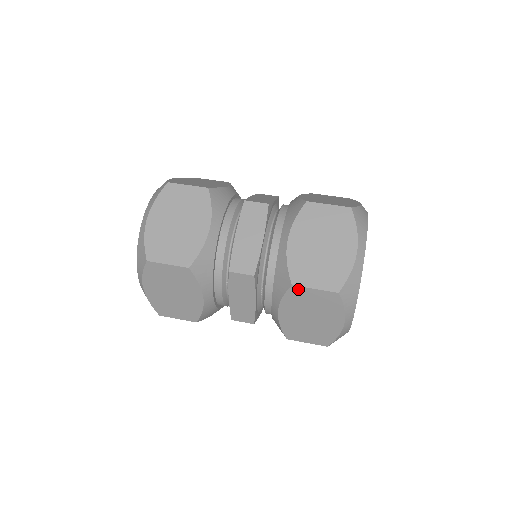
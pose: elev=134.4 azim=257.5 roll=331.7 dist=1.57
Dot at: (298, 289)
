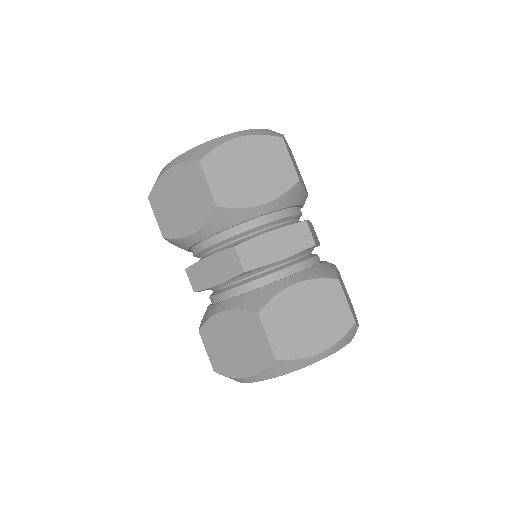
Dot at: (257, 320)
